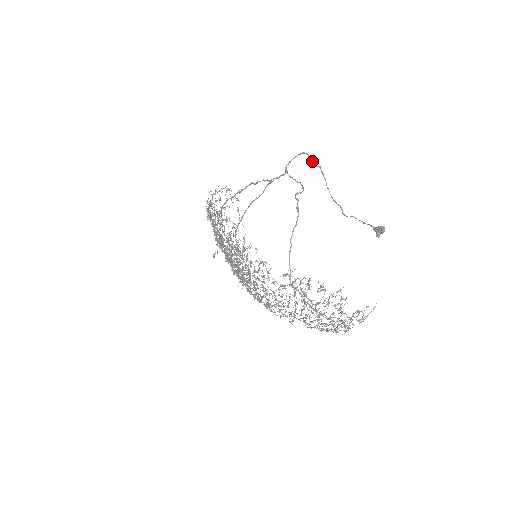
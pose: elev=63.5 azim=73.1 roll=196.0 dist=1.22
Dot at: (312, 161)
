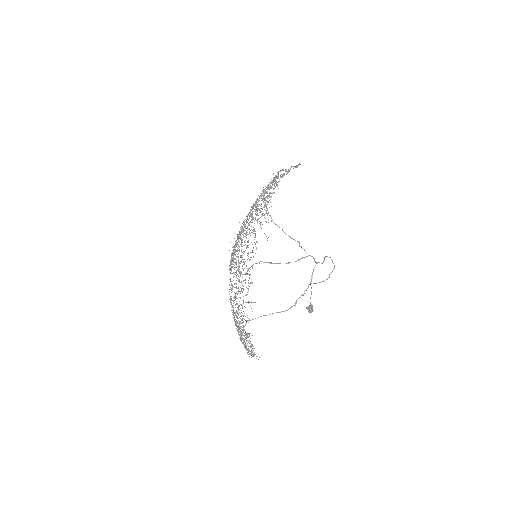
Dot at: (331, 272)
